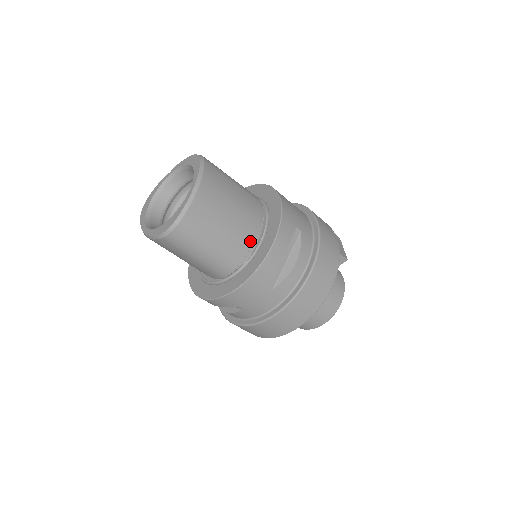
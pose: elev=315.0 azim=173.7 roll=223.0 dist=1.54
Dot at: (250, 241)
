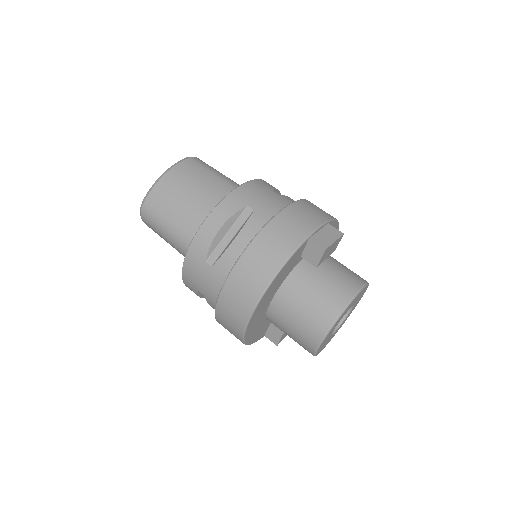
Dot at: occluded
